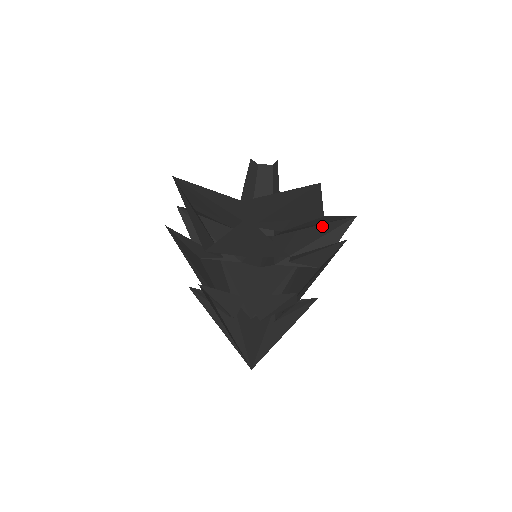
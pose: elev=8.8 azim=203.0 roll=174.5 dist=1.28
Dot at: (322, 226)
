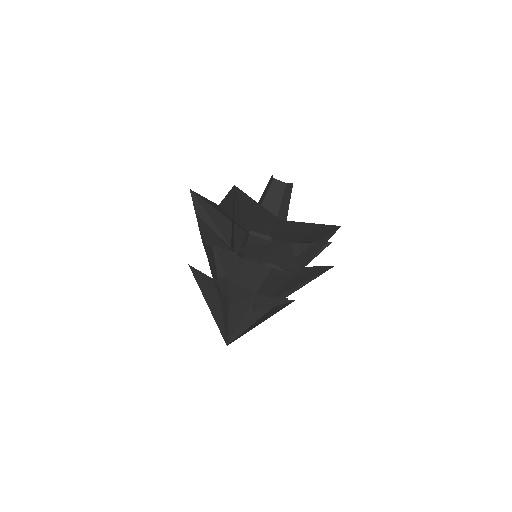
Dot at: occluded
